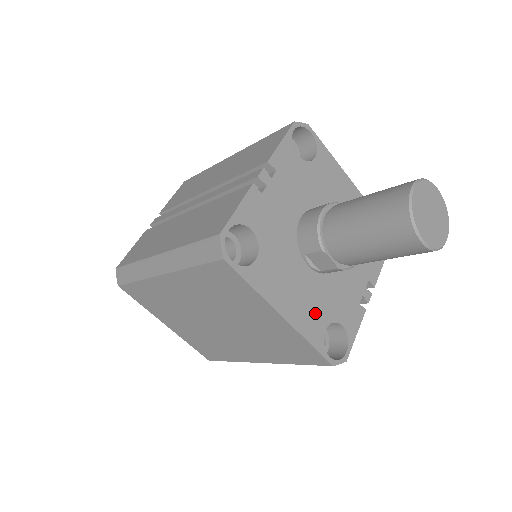
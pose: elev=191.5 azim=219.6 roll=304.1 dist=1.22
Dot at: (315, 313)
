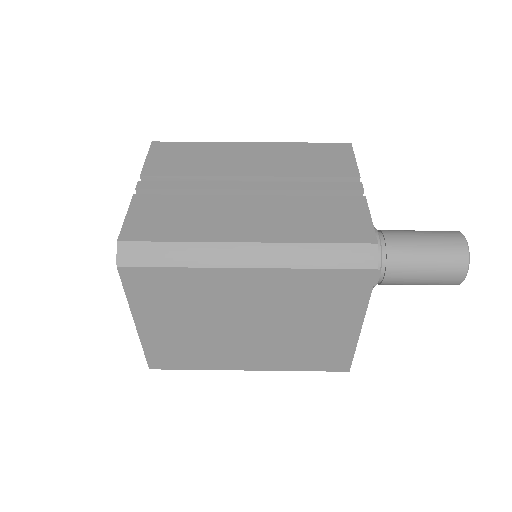
Dot at: occluded
